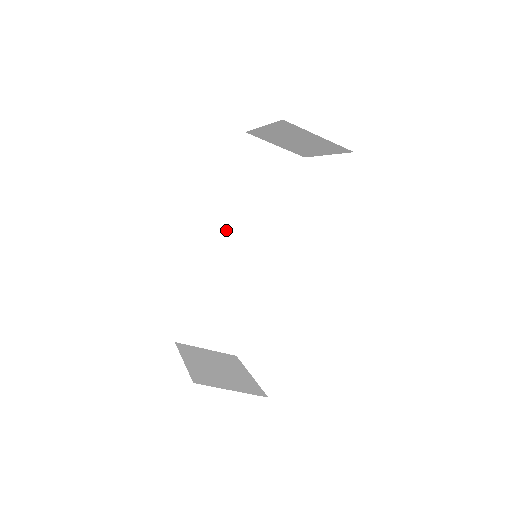
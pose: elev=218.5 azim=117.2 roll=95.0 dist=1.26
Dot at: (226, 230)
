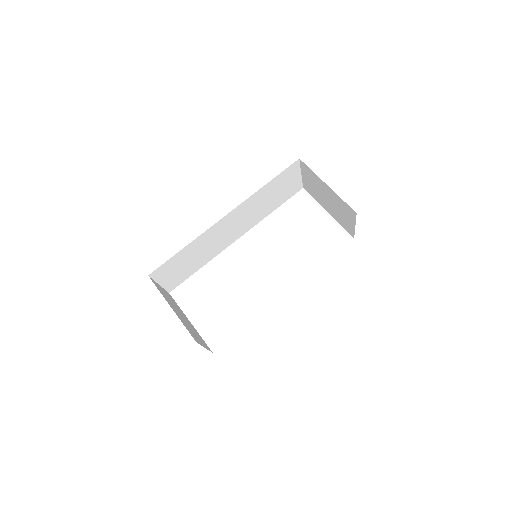
Dot at: (237, 214)
